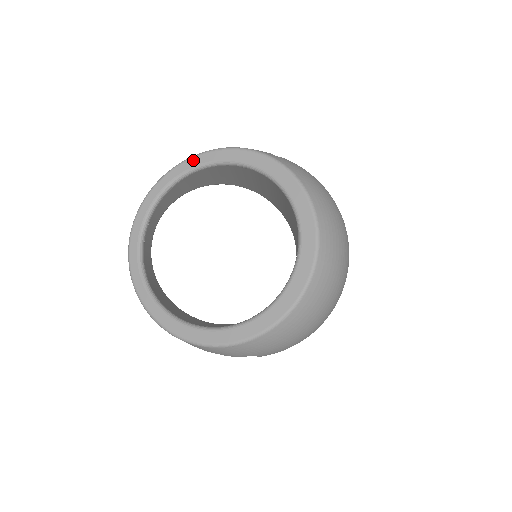
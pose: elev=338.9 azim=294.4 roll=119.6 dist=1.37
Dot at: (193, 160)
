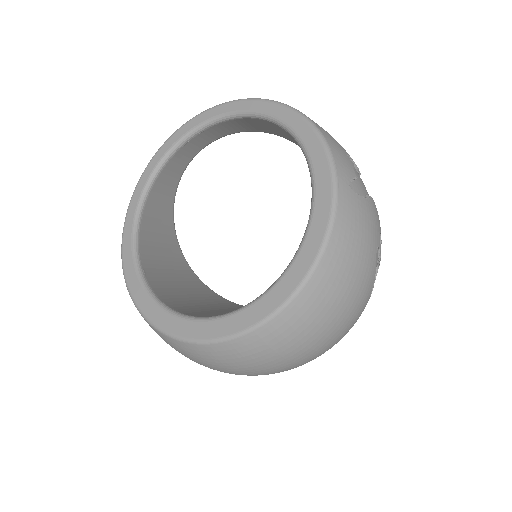
Dot at: (282, 109)
